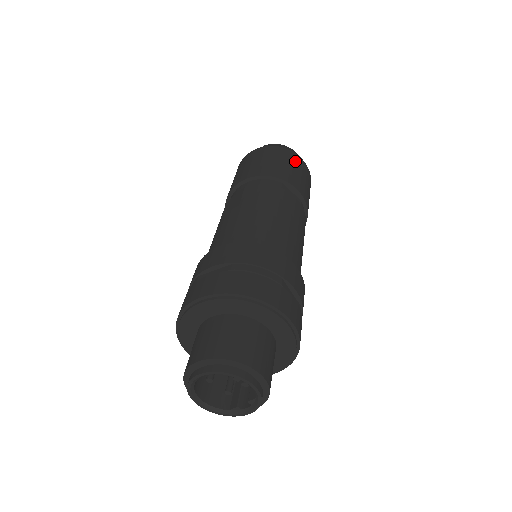
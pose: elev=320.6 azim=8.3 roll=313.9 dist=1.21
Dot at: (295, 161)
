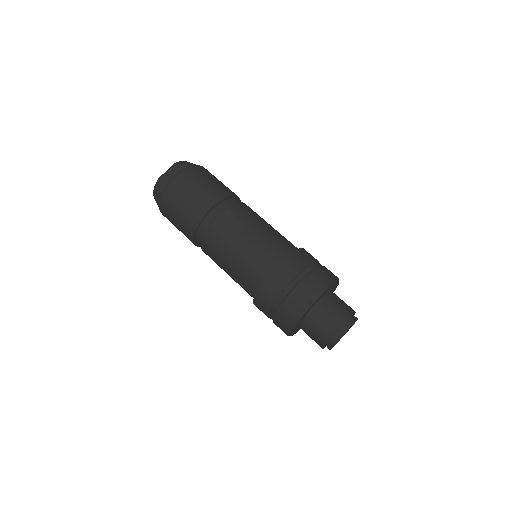
Dot at: occluded
